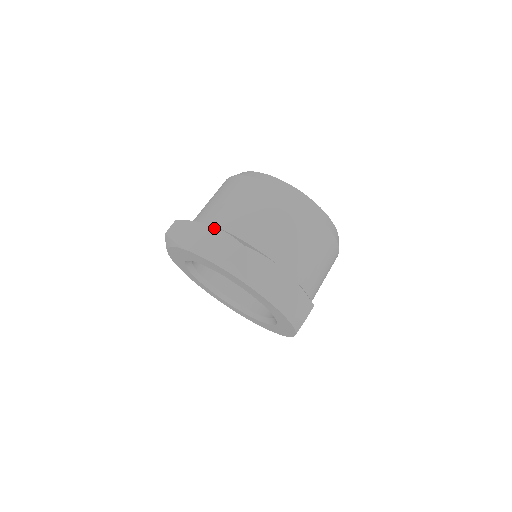
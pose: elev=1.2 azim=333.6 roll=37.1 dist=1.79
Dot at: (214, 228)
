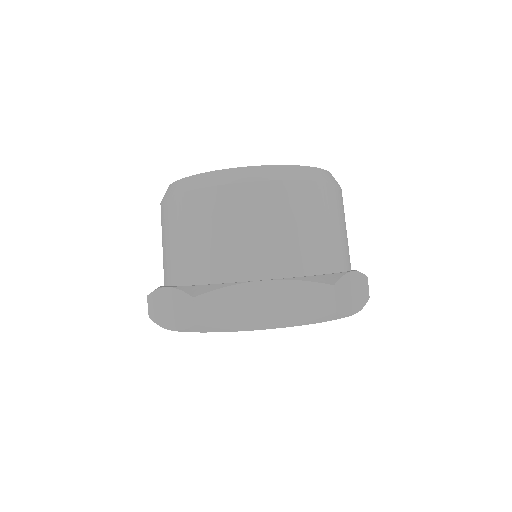
Dot at: (169, 289)
